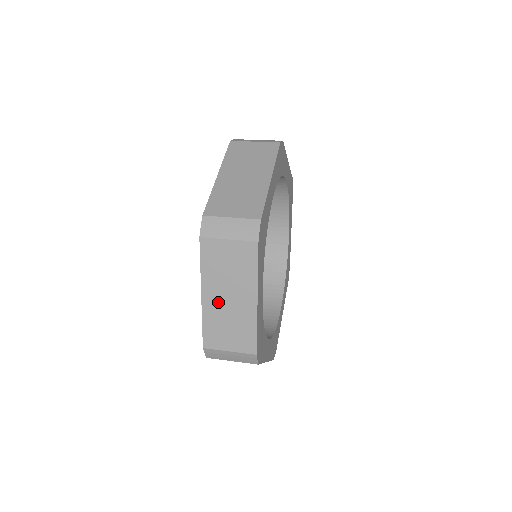
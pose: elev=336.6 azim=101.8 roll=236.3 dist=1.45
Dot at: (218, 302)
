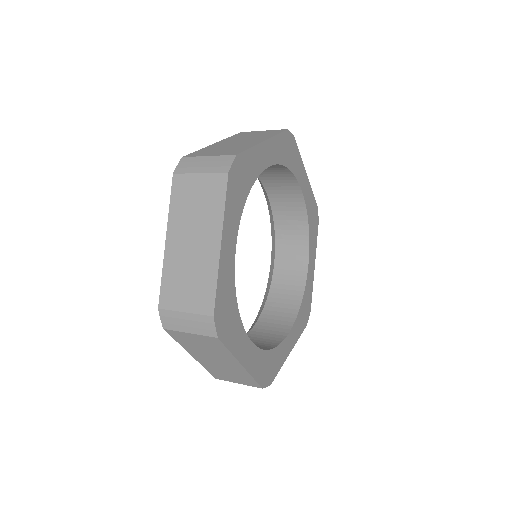
Dot at: (181, 248)
